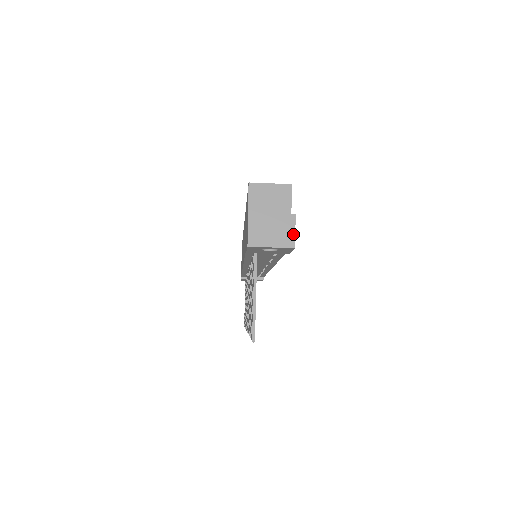
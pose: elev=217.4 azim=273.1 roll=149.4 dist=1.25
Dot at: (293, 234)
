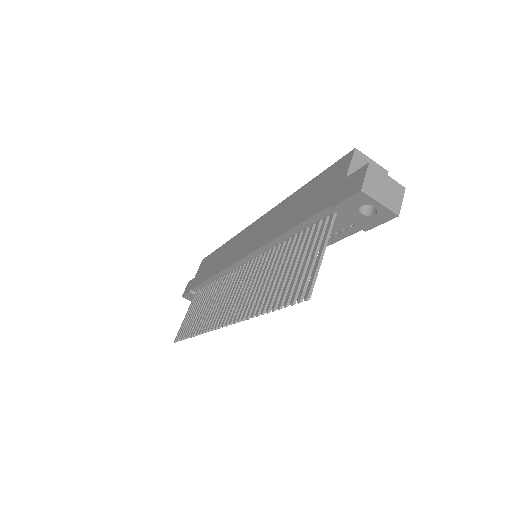
Dot at: (400, 203)
